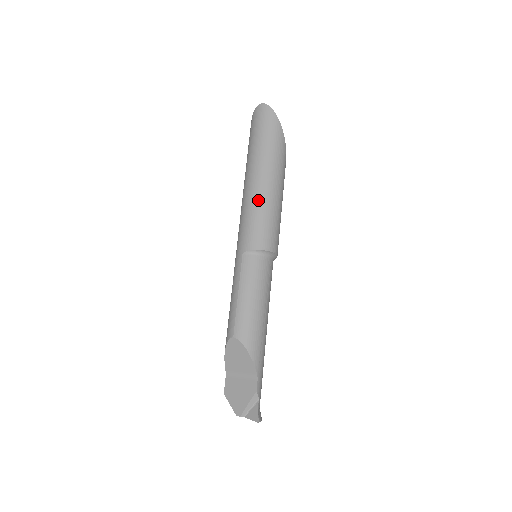
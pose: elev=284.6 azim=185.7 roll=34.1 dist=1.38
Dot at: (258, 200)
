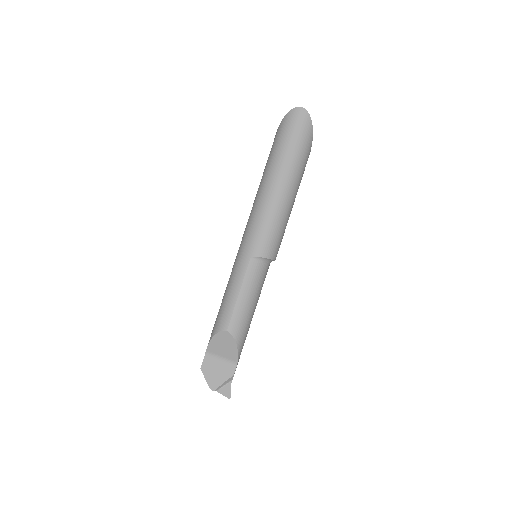
Dot at: (277, 210)
